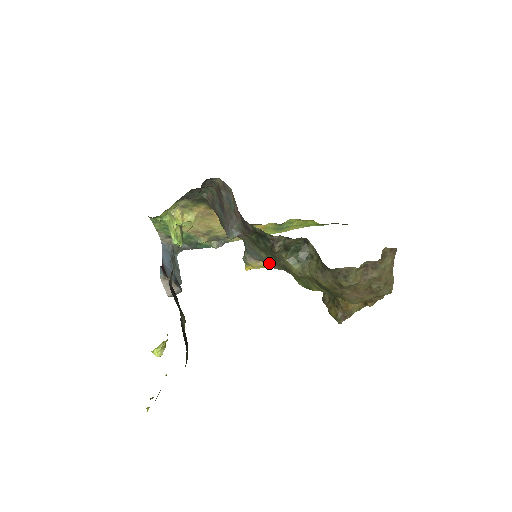
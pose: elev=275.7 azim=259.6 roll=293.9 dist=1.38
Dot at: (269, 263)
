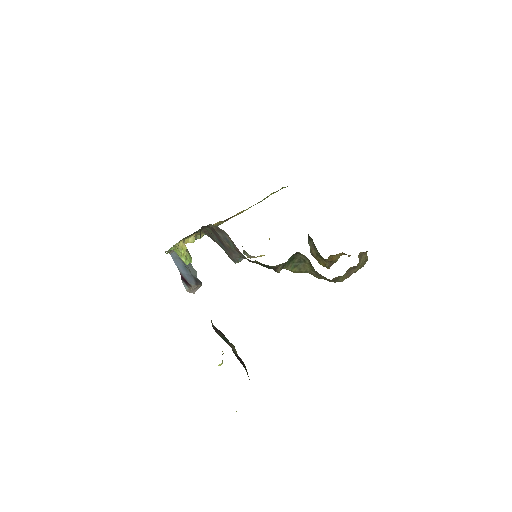
Dot at: occluded
